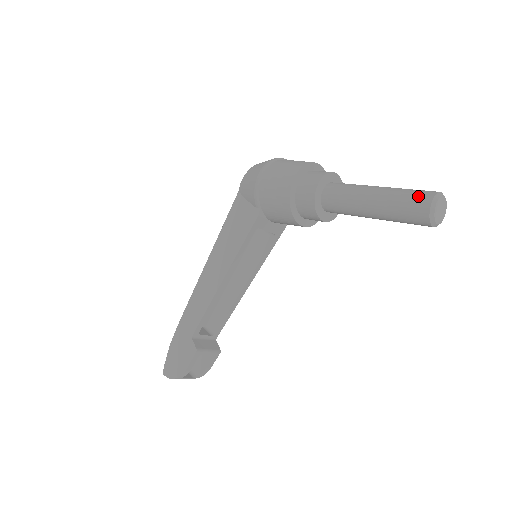
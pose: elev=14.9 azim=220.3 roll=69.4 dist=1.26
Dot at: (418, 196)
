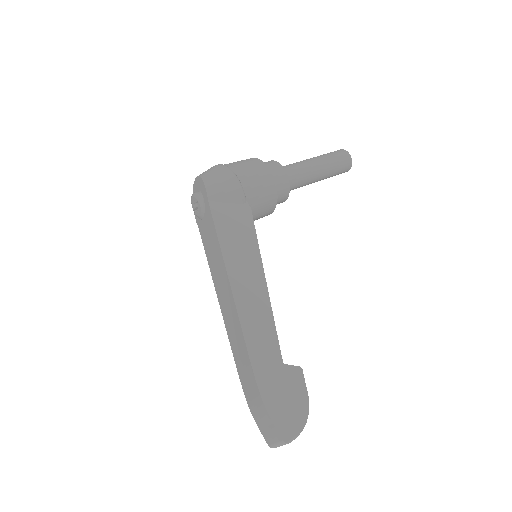
Dot at: (338, 152)
